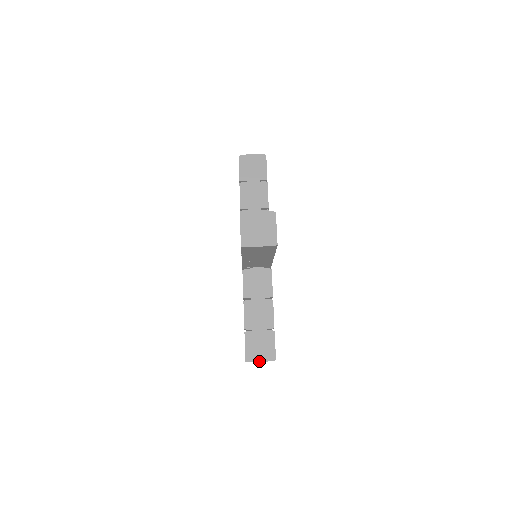
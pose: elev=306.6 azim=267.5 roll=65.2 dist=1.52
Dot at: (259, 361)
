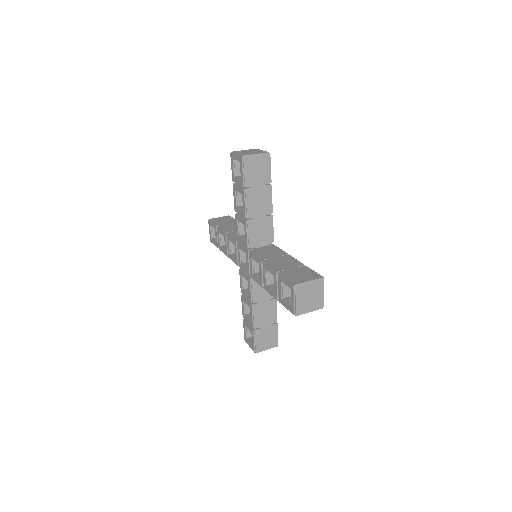
Dot at: (307, 281)
